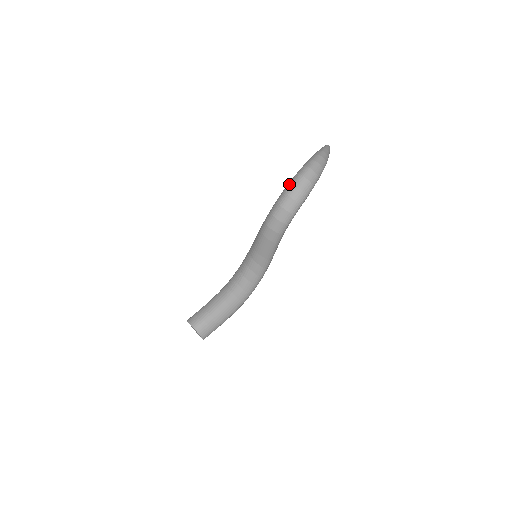
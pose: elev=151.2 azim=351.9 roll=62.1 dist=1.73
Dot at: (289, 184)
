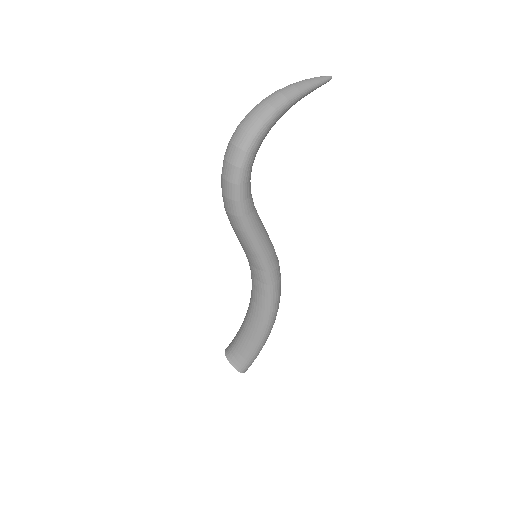
Dot at: occluded
